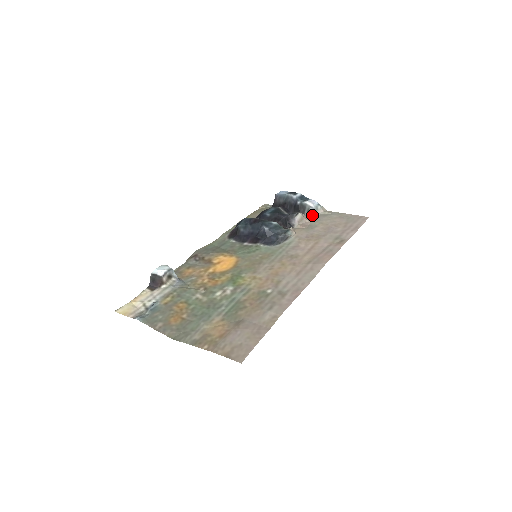
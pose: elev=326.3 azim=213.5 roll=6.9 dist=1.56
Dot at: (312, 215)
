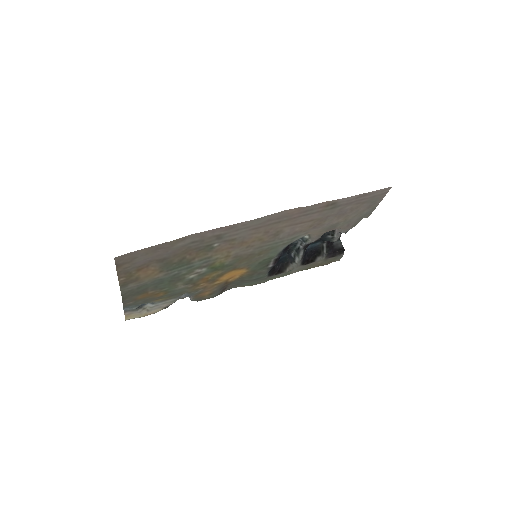
Dot at: occluded
